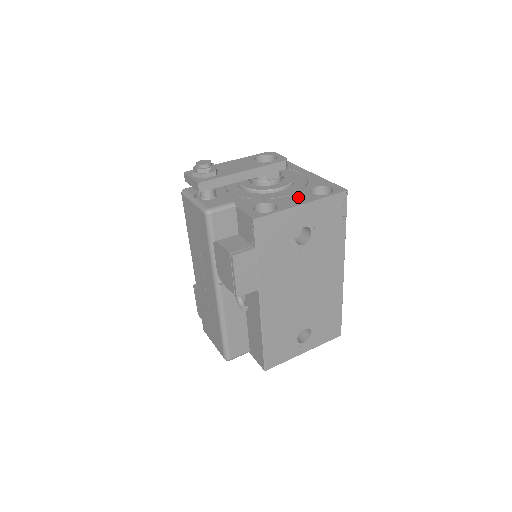
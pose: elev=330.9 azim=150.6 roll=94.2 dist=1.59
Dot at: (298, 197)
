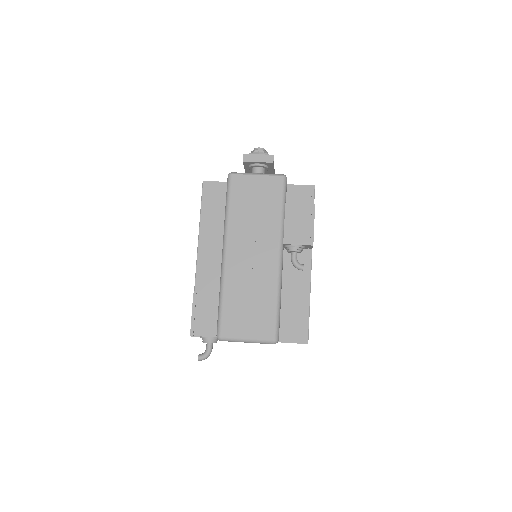
Dot at: occluded
